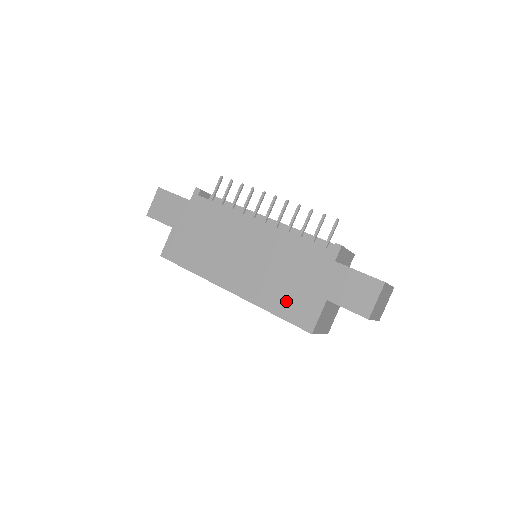
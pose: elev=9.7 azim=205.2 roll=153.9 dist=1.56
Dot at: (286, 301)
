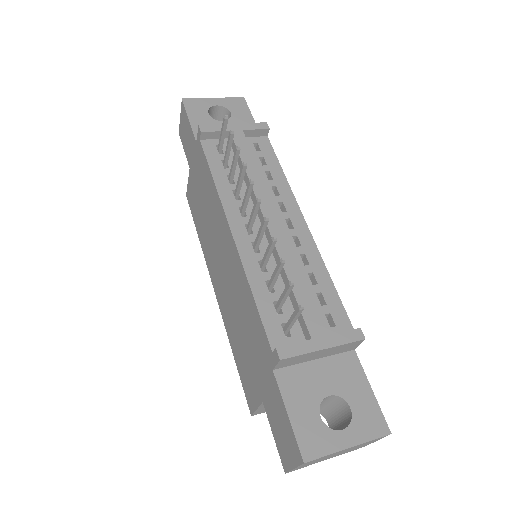
Dot at: (240, 357)
